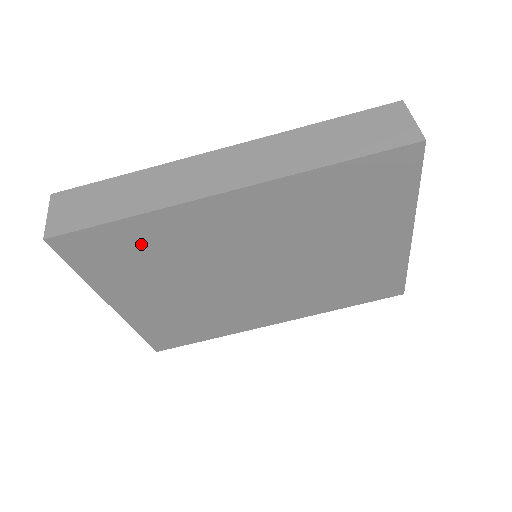
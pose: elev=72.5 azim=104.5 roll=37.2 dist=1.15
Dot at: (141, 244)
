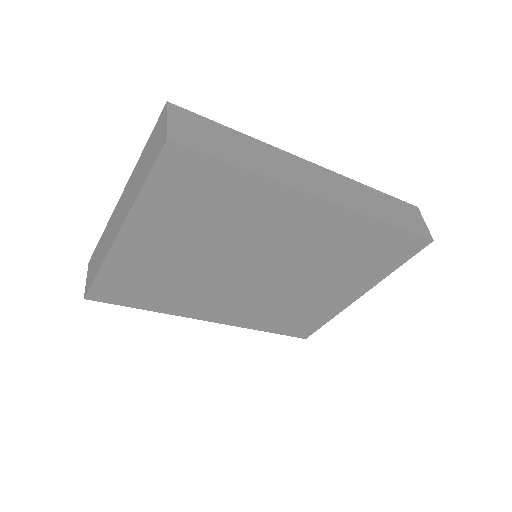
Dot at: (224, 196)
